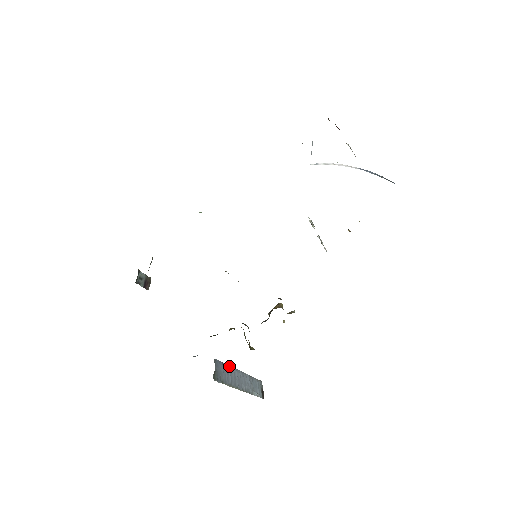
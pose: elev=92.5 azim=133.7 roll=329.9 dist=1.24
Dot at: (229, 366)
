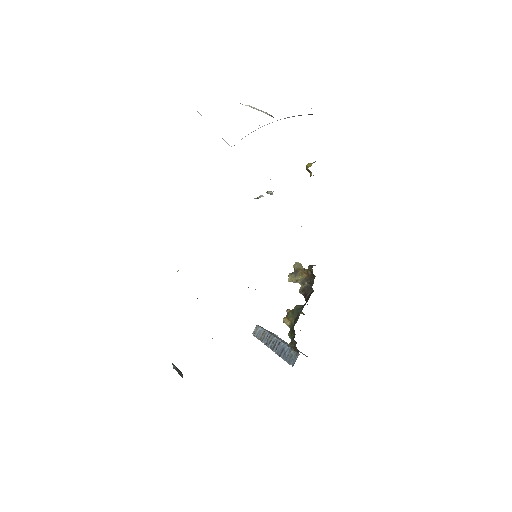
Dot at: (280, 341)
